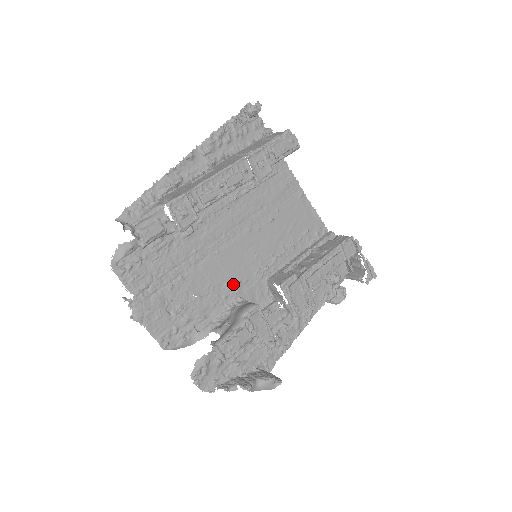
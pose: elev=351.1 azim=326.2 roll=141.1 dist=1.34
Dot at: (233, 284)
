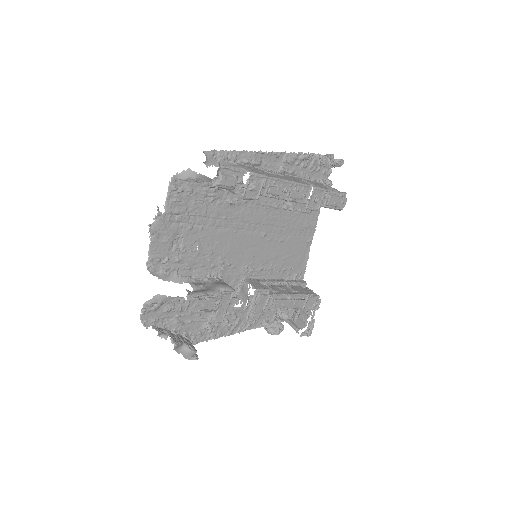
Dot at: (225, 262)
